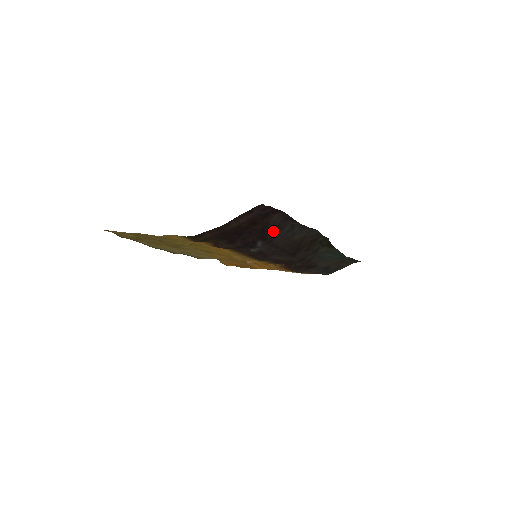
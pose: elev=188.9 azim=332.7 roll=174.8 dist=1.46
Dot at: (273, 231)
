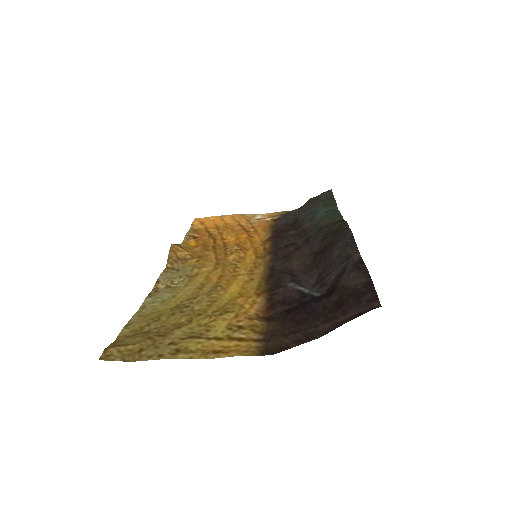
Dot at: (336, 280)
